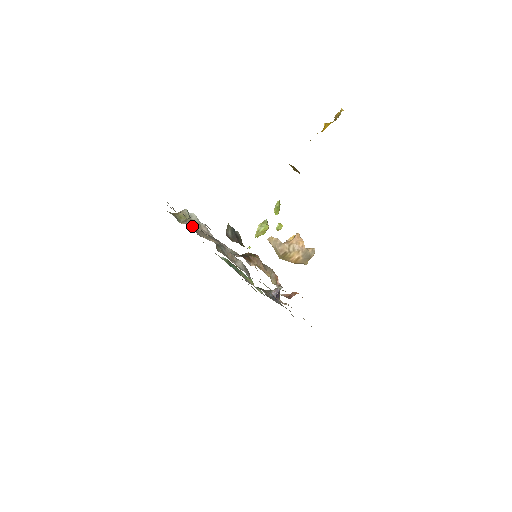
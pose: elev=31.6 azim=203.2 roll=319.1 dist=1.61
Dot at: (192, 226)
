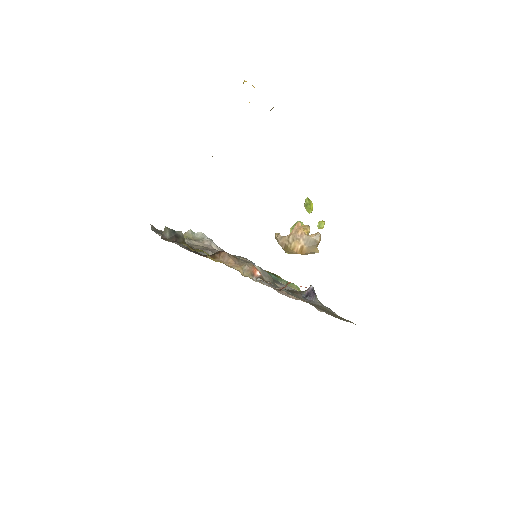
Dot at: (190, 243)
